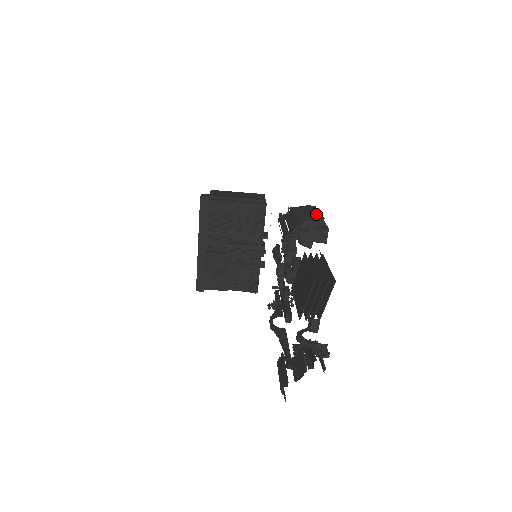
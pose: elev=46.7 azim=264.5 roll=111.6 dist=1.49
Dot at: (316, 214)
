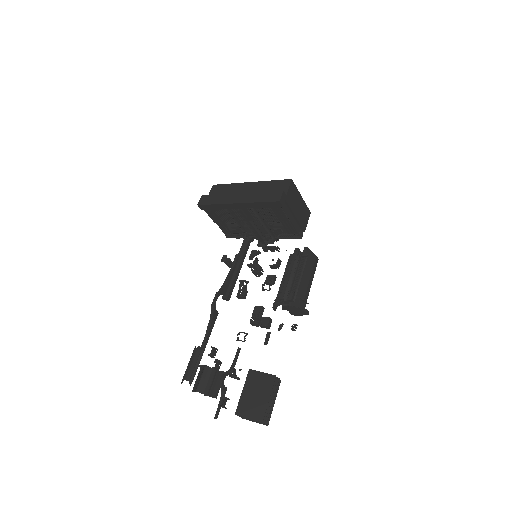
Dot at: (311, 281)
